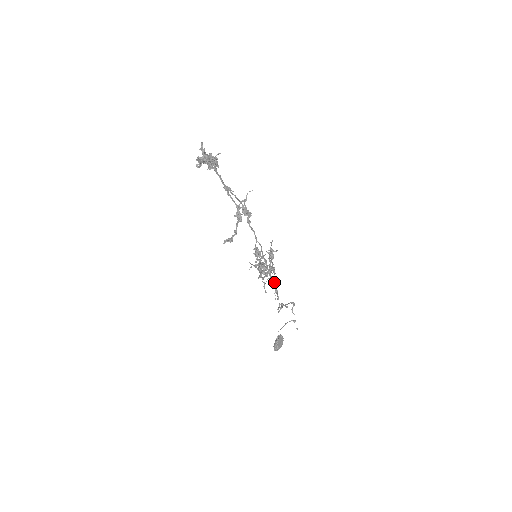
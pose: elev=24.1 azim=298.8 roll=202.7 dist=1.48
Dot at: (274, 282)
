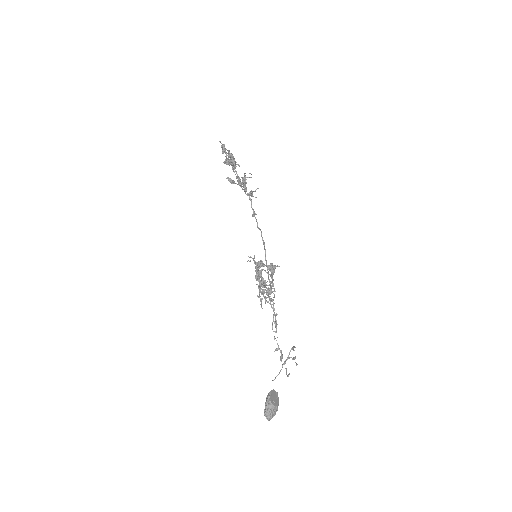
Dot at: occluded
